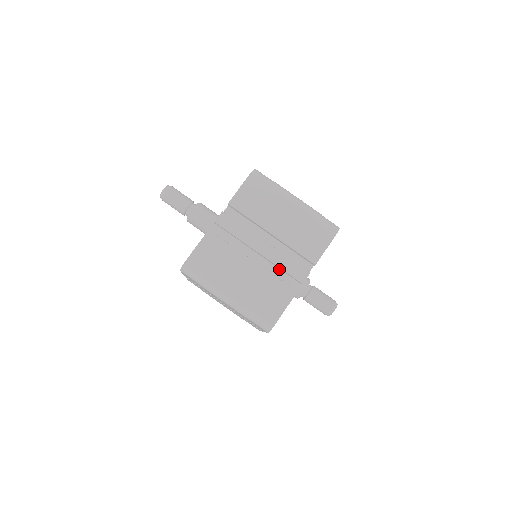
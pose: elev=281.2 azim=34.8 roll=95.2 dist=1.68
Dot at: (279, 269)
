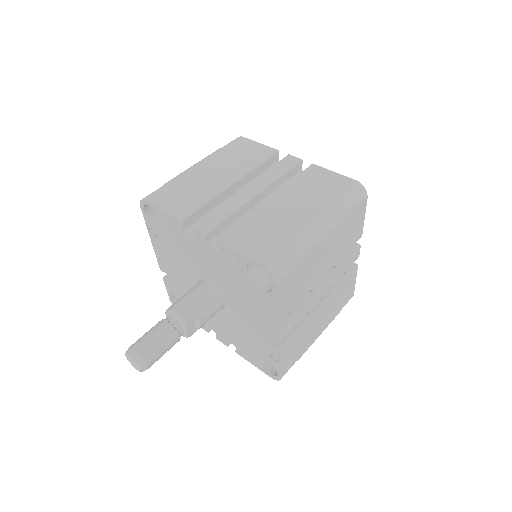
Dot at: occluded
